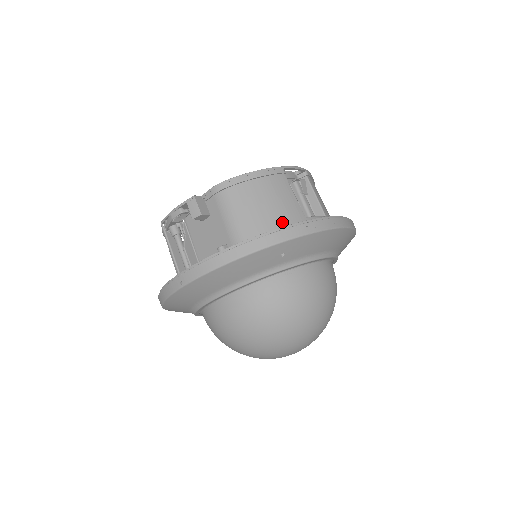
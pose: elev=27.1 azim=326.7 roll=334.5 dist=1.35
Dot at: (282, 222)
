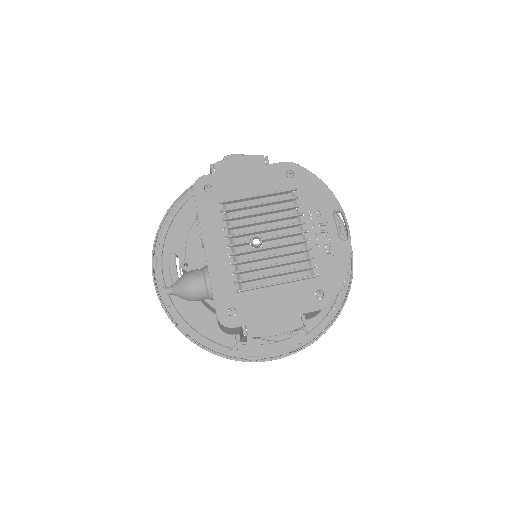
Dot at: occluded
